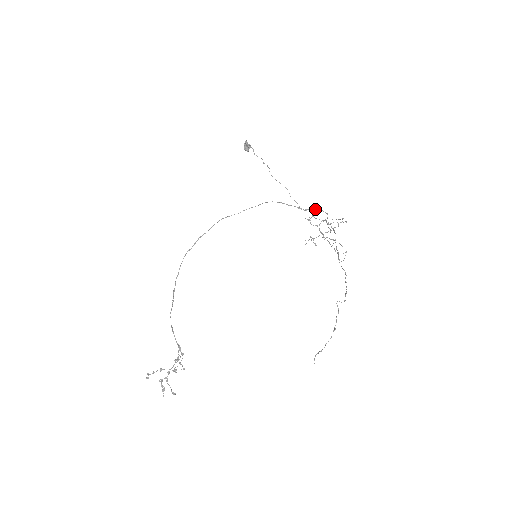
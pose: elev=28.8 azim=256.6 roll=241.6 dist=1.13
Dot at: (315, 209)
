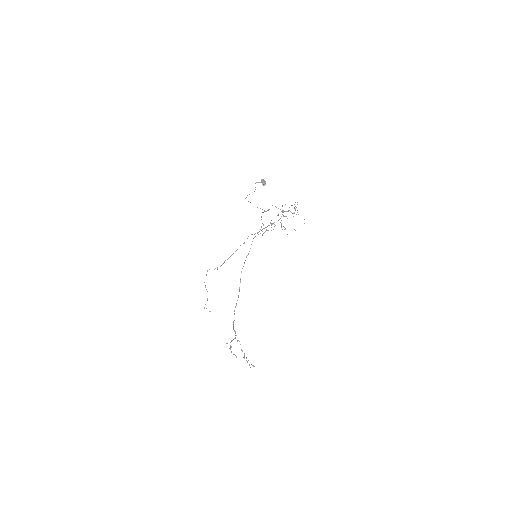
Dot at: occluded
